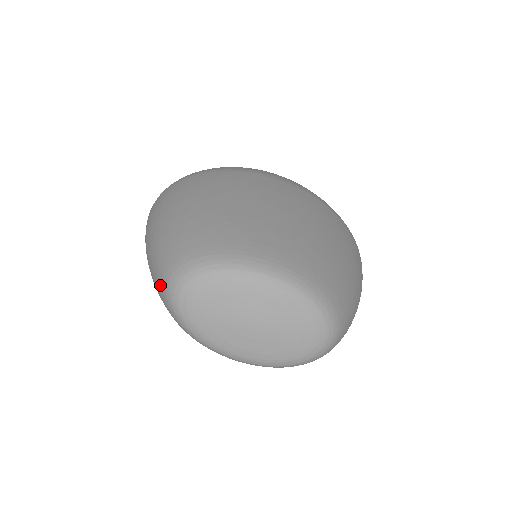
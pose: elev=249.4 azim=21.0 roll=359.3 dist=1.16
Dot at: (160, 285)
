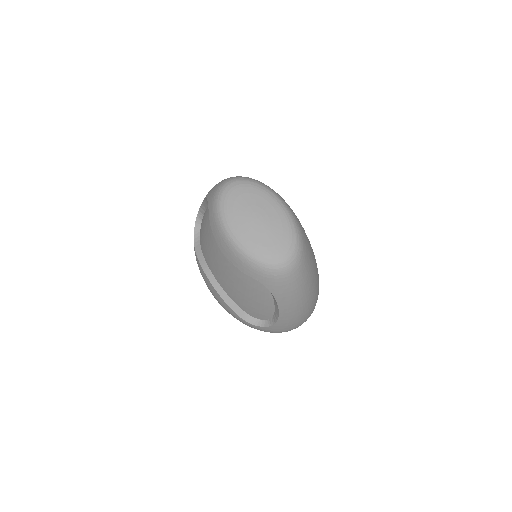
Dot at: (219, 184)
